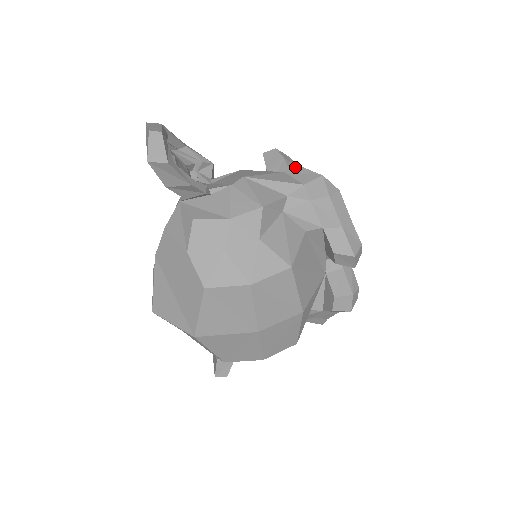
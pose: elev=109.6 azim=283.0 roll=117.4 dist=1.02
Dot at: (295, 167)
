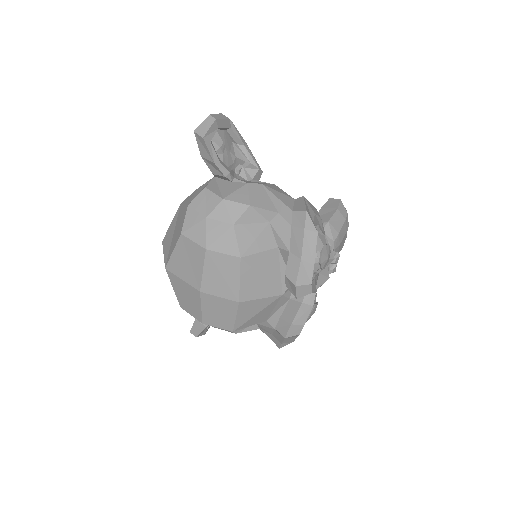
Dot at: (302, 199)
